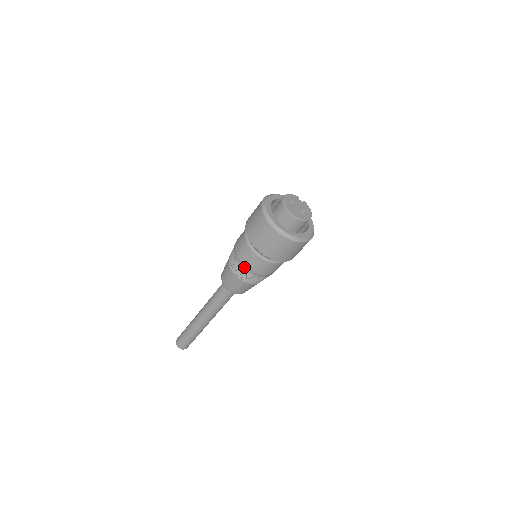
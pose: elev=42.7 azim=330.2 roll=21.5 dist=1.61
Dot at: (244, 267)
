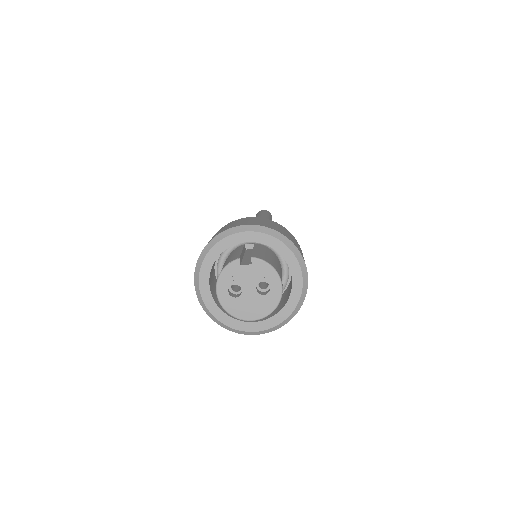
Dot at: occluded
